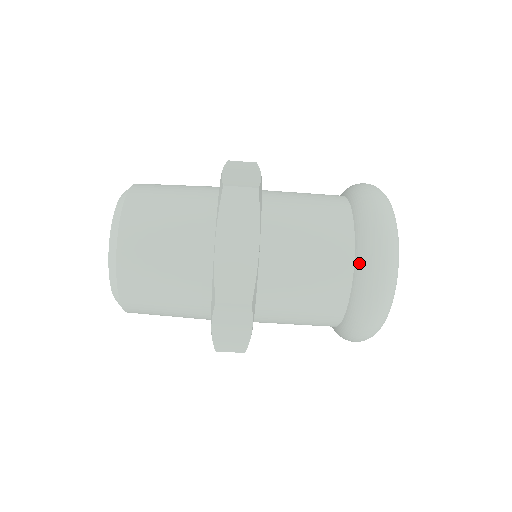
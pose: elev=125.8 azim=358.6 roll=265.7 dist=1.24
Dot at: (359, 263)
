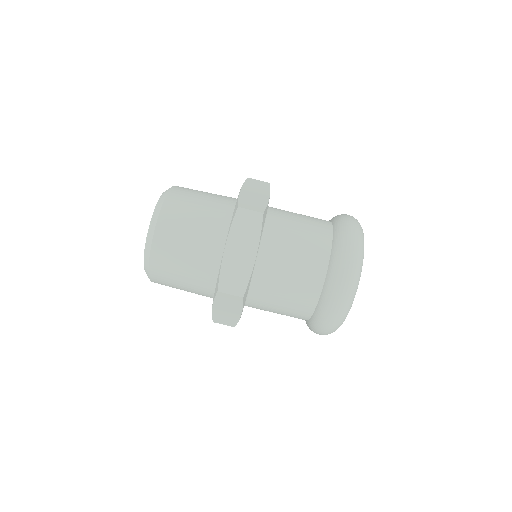
Dot at: (336, 226)
